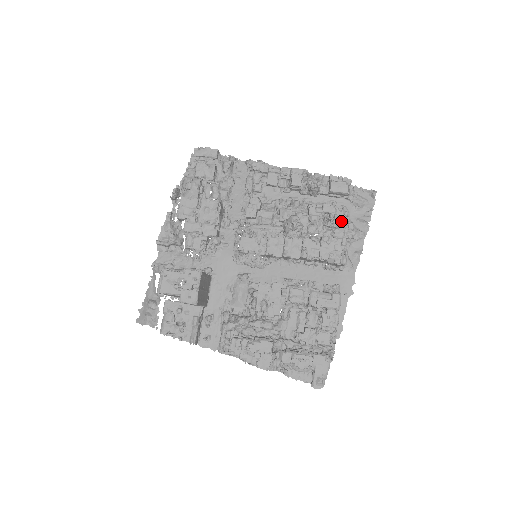
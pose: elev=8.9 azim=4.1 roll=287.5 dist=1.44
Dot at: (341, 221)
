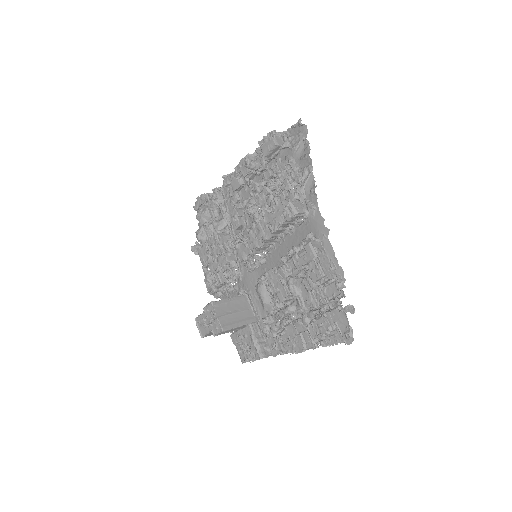
Dot at: (283, 174)
